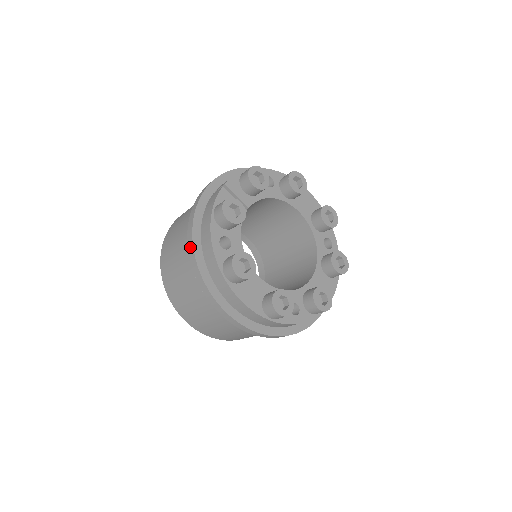
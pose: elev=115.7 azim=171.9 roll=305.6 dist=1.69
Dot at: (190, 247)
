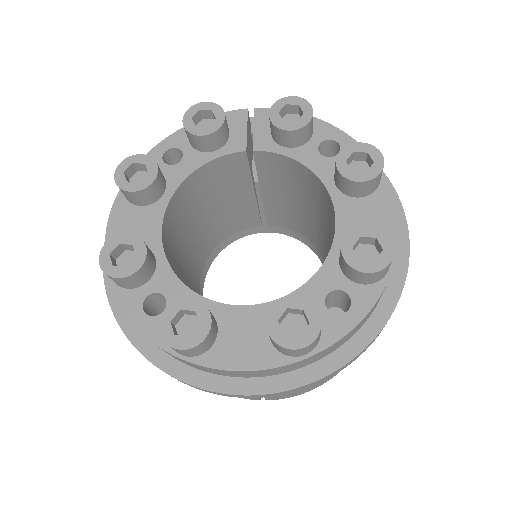
Dot at: occluded
